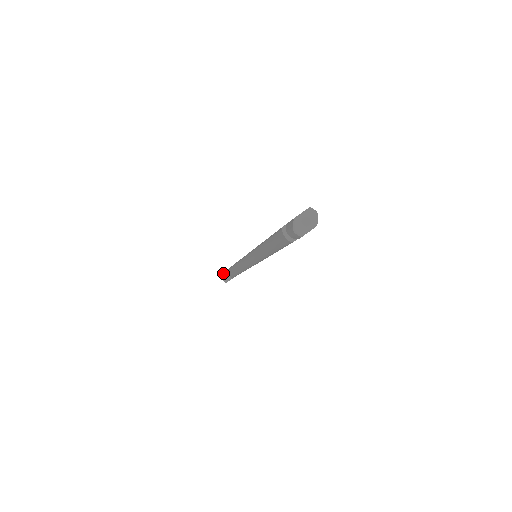
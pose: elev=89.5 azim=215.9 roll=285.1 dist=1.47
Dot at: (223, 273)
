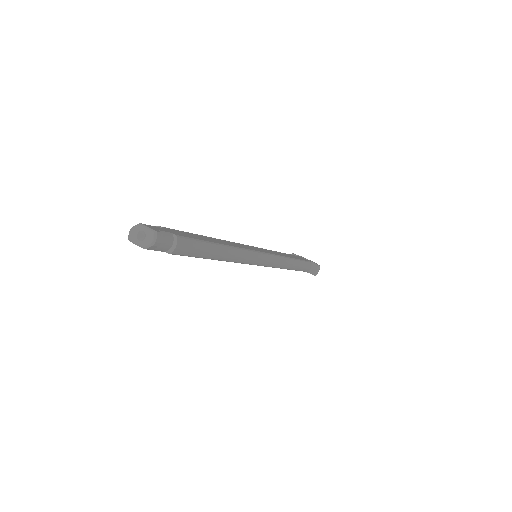
Dot at: (294, 254)
